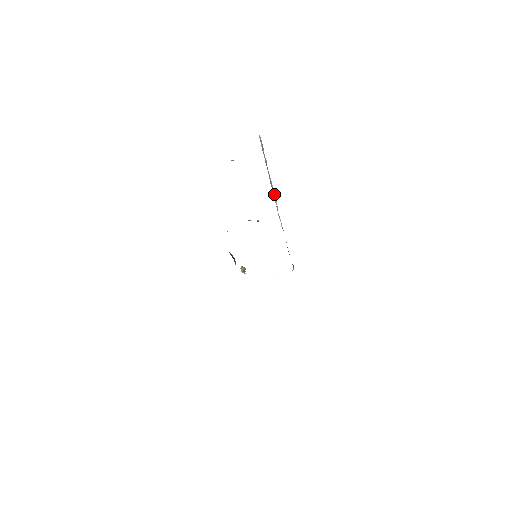
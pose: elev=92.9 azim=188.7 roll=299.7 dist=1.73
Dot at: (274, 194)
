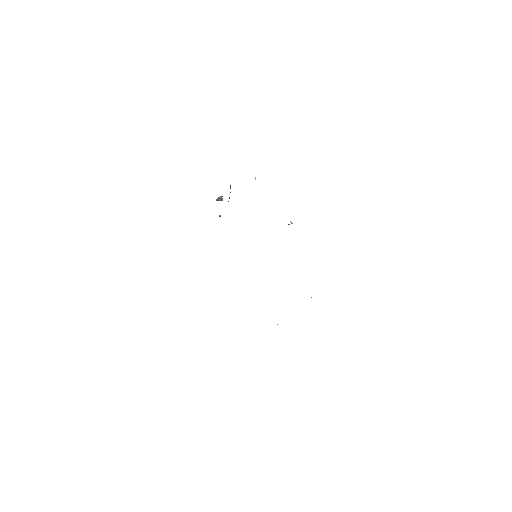
Dot at: occluded
